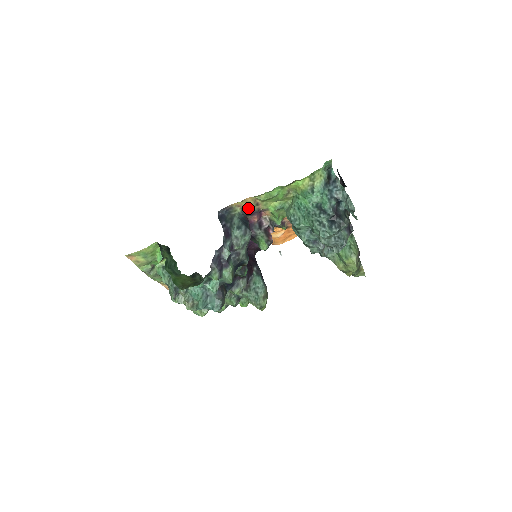
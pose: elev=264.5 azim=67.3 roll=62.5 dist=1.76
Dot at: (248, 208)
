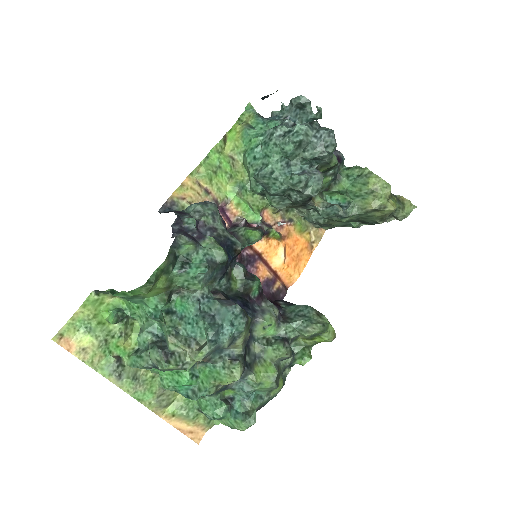
Dot at: occluded
